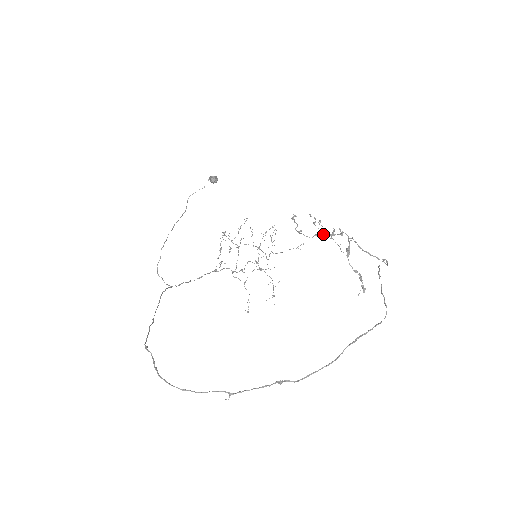
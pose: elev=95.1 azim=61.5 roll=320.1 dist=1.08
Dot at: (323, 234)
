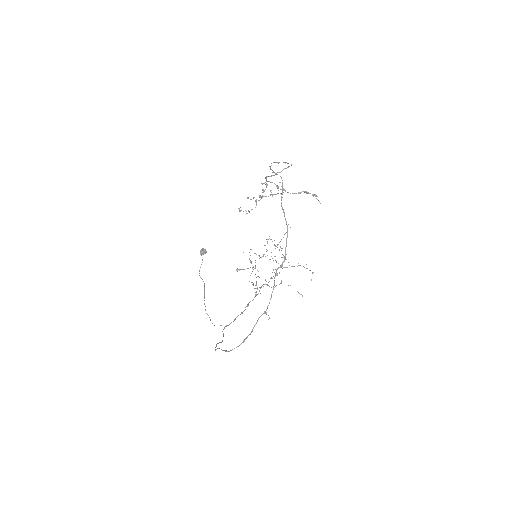
Dot at: (260, 197)
